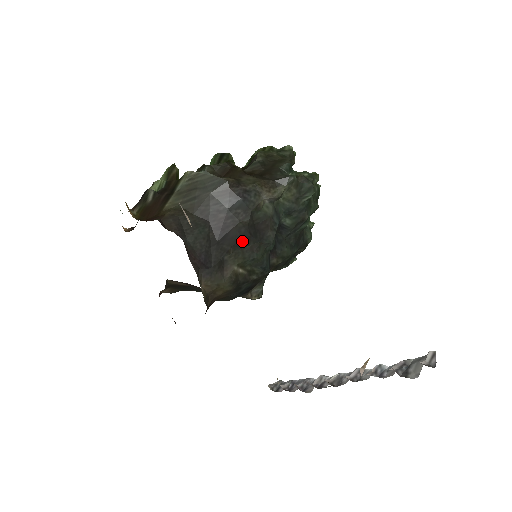
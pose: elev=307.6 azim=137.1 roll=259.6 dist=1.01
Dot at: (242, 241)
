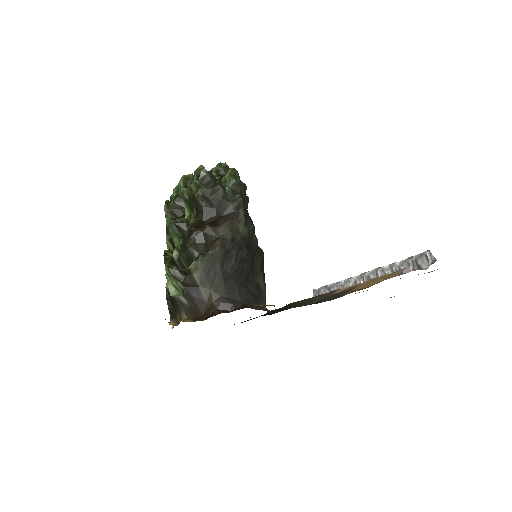
Dot at: (252, 263)
